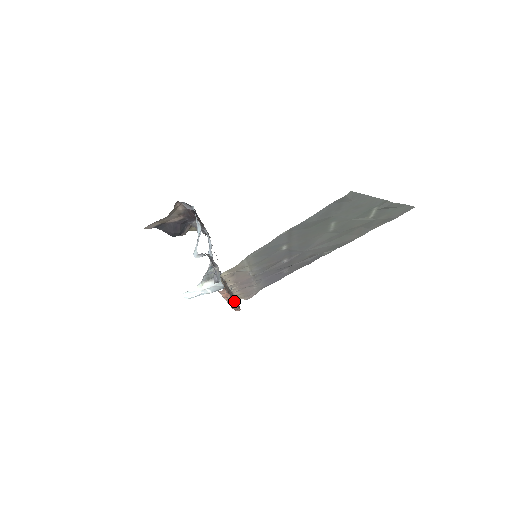
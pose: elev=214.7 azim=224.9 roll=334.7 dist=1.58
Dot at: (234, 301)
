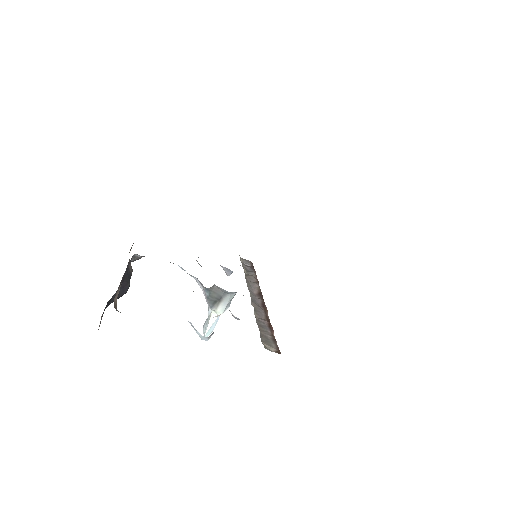
Dot at: (262, 296)
